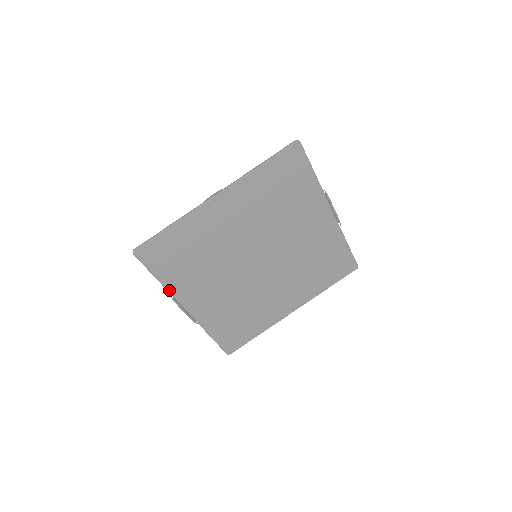
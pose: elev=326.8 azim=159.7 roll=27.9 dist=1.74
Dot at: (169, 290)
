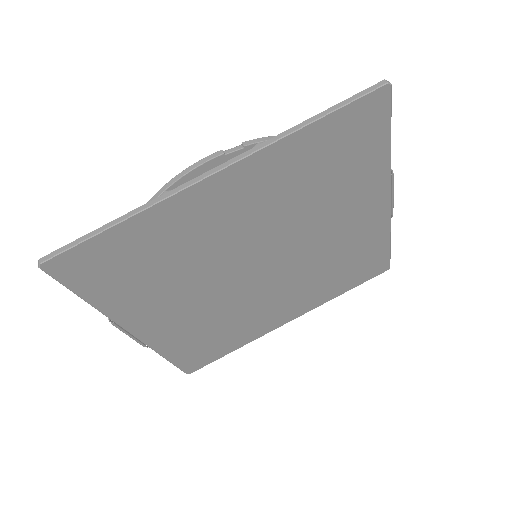
Dot at: (106, 313)
